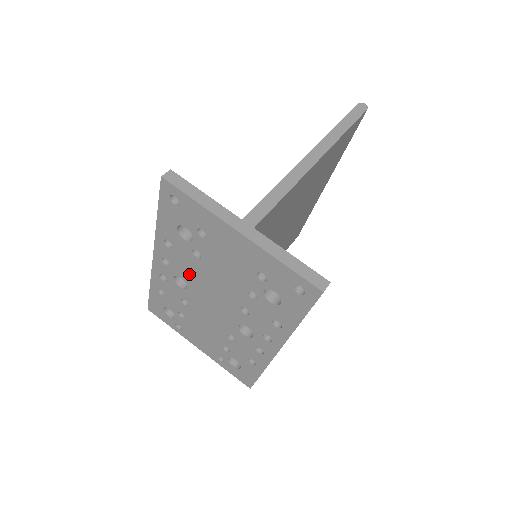
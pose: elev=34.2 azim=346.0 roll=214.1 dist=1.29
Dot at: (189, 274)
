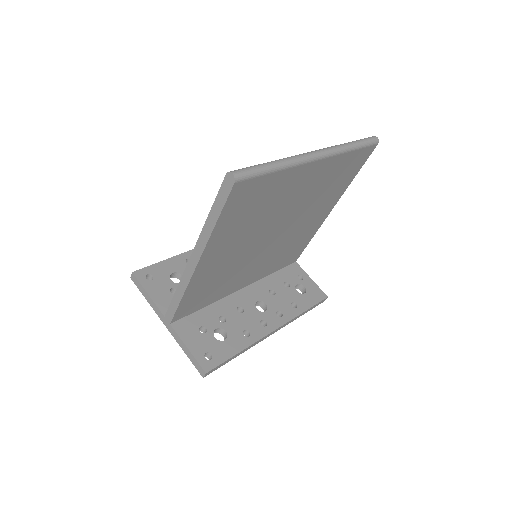
Dot at: occluded
